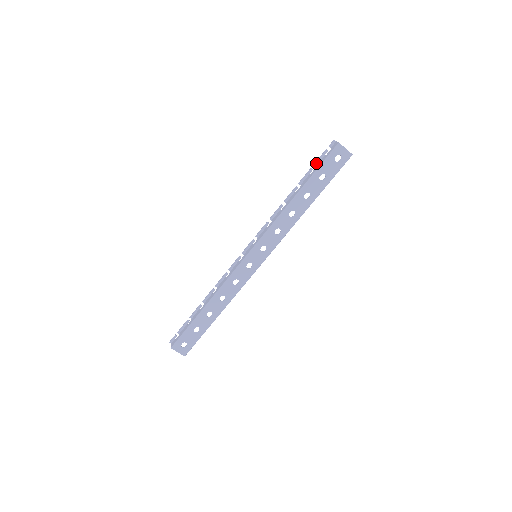
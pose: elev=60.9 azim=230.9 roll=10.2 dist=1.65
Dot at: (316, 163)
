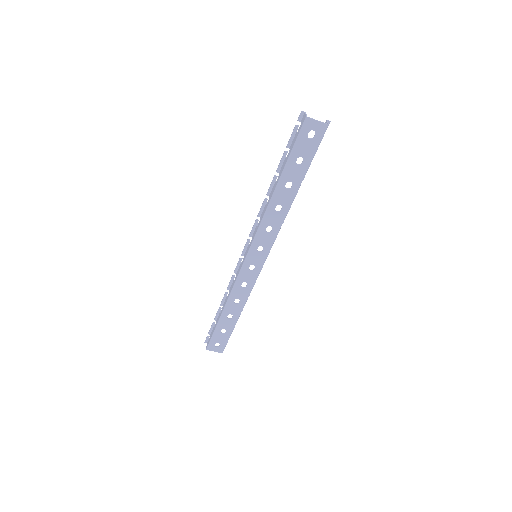
Dot at: (289, 144)
